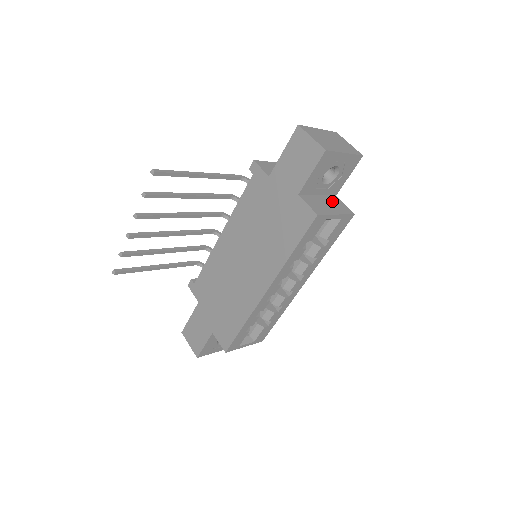
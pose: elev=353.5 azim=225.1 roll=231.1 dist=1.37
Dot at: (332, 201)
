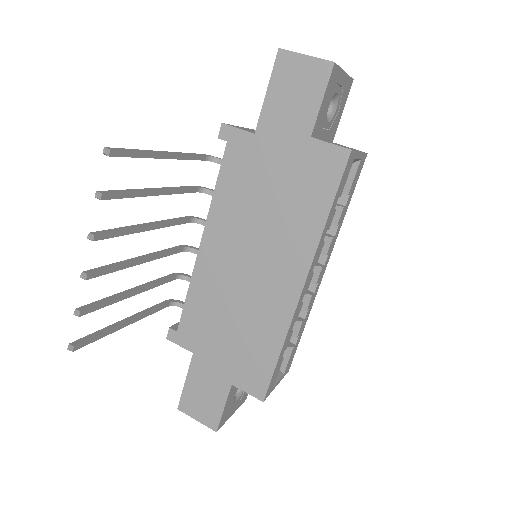
Dot at: (338, 144)
